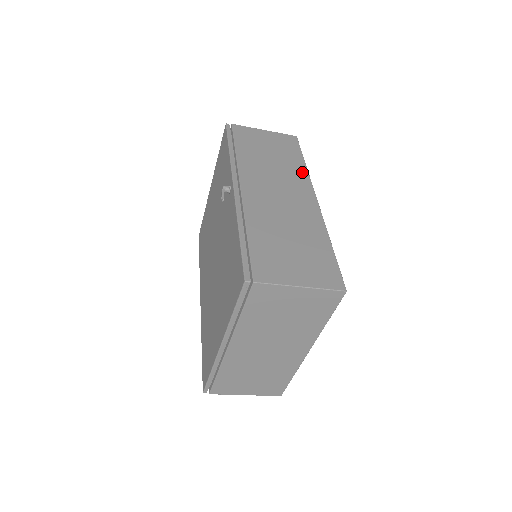
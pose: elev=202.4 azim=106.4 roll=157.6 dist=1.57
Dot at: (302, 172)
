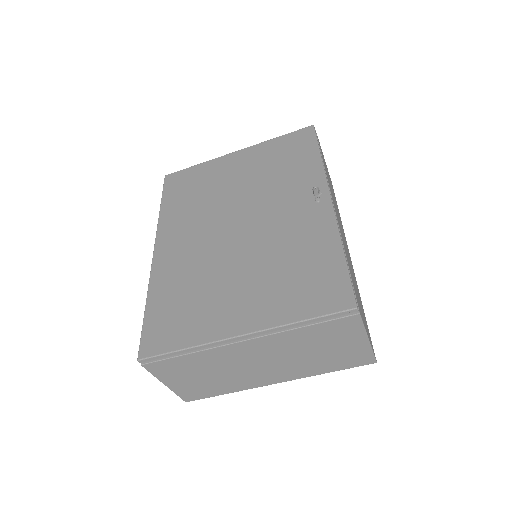
Dot at: occluded
